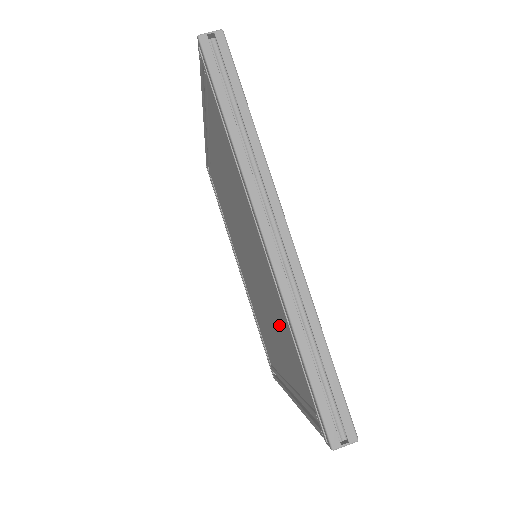
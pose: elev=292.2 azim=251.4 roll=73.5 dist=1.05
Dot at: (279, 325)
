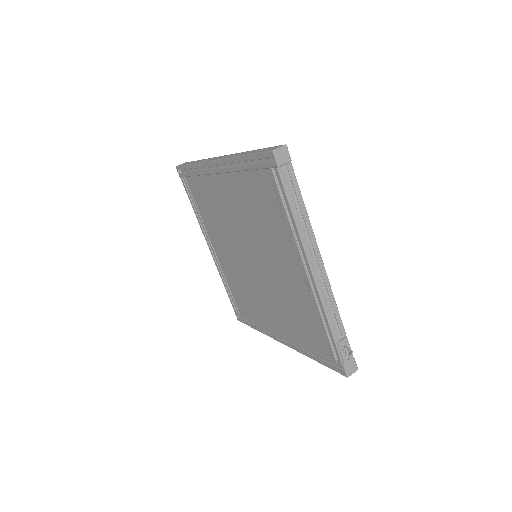
Dot at: (256, 209)
